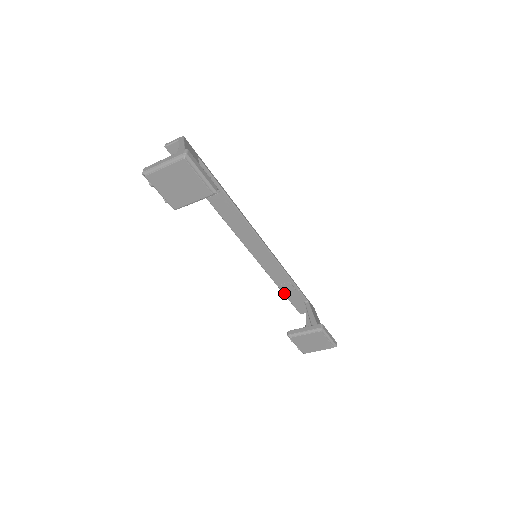
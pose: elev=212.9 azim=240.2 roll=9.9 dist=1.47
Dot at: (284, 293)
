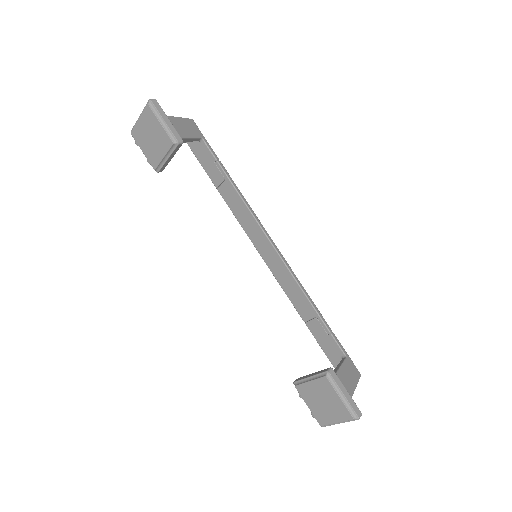
Dot at: (315, 338)
